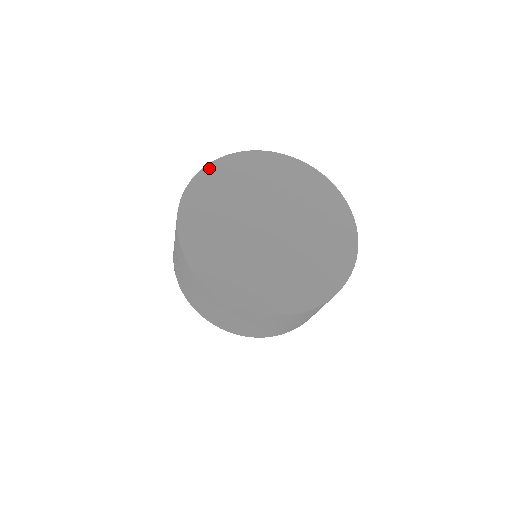
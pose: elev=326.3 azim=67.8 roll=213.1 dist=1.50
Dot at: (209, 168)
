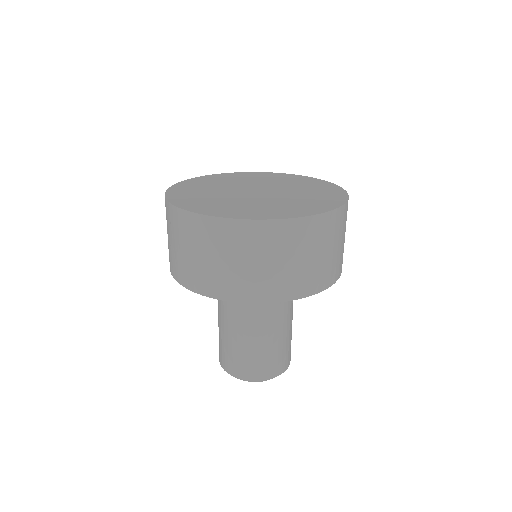
Dot at: (211, 175)
